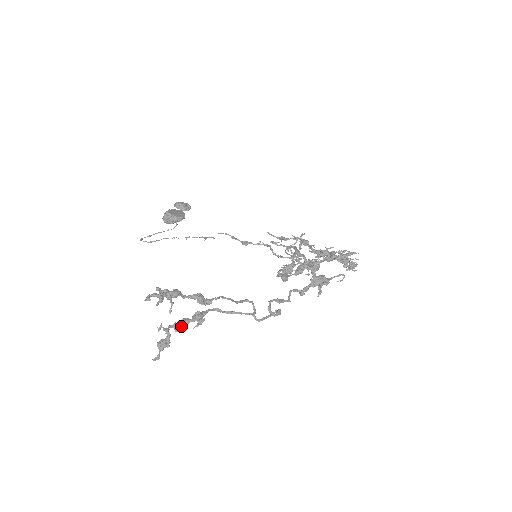
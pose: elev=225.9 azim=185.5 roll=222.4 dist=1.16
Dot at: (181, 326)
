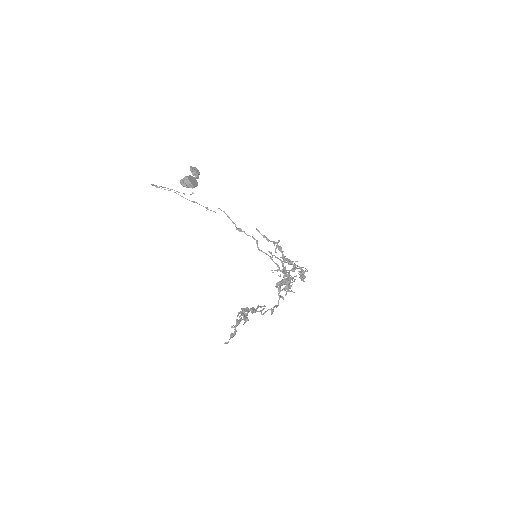
Dot at: (238, 323)
